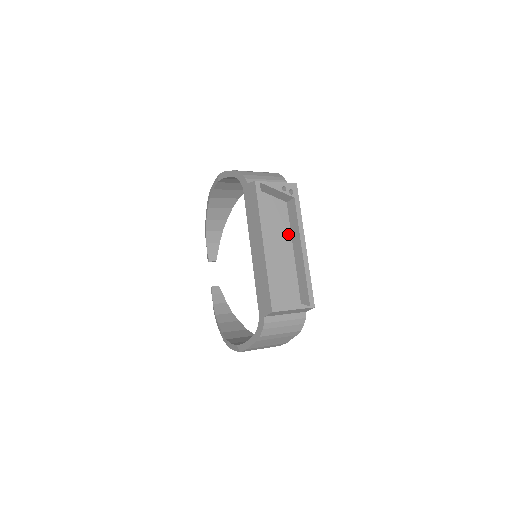
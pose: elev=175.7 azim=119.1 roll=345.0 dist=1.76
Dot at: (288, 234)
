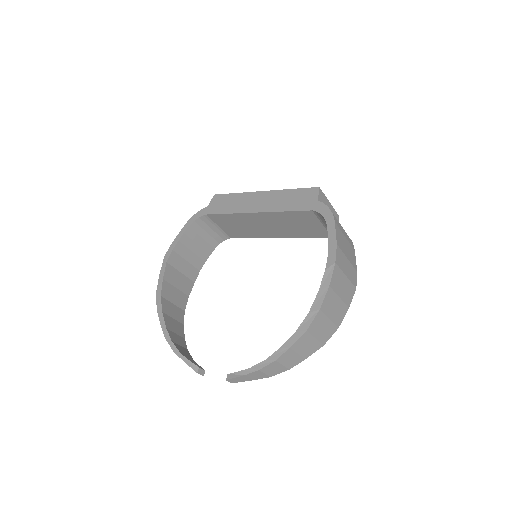
Dot at: occluded
